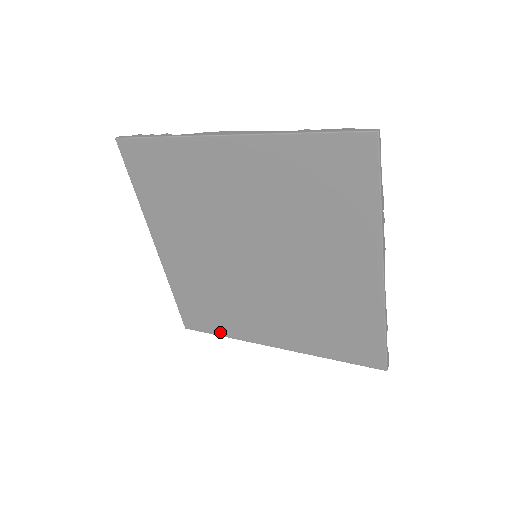
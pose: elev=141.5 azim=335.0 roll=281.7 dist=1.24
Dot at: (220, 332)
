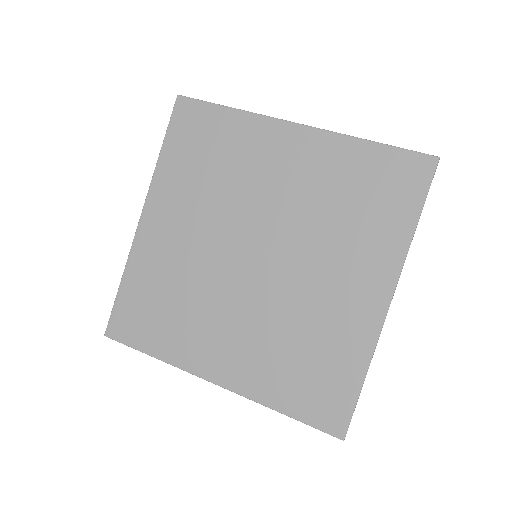
Dot at: (356, 379)
